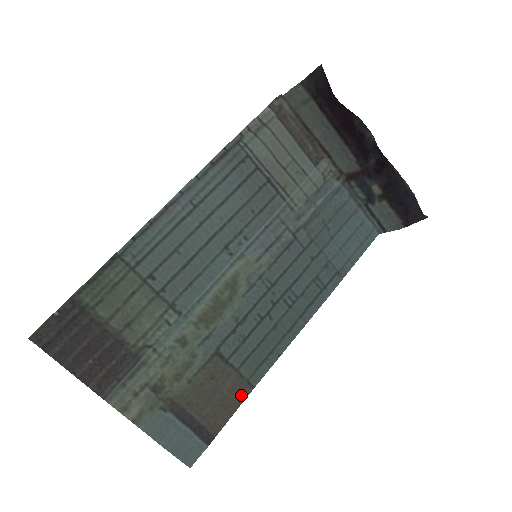
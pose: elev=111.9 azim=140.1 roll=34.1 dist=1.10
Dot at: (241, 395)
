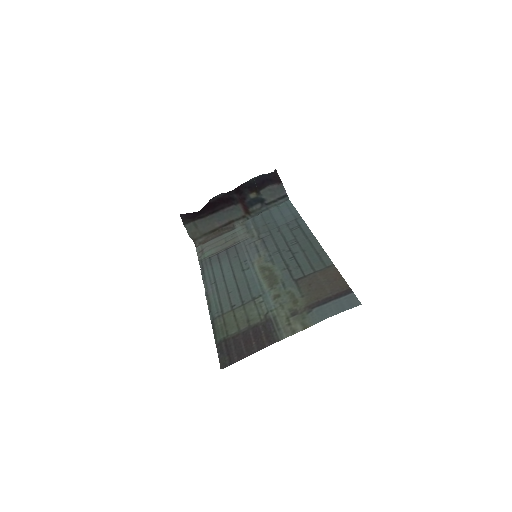
Dot at: (333, 272)
